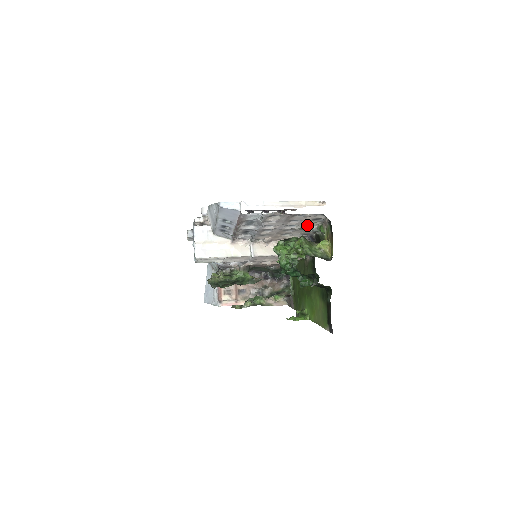
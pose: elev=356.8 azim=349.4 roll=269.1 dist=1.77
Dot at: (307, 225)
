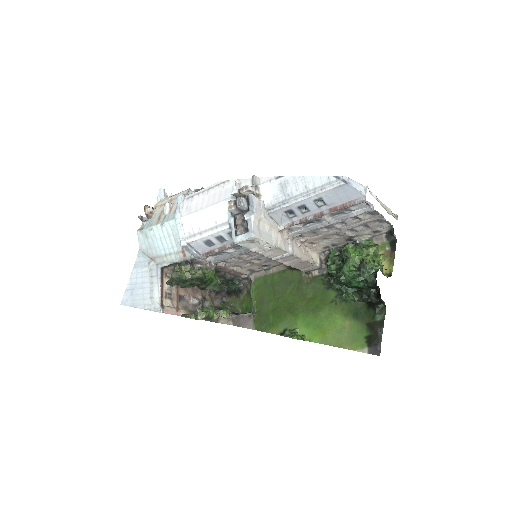
Dot at: (359, 235)
